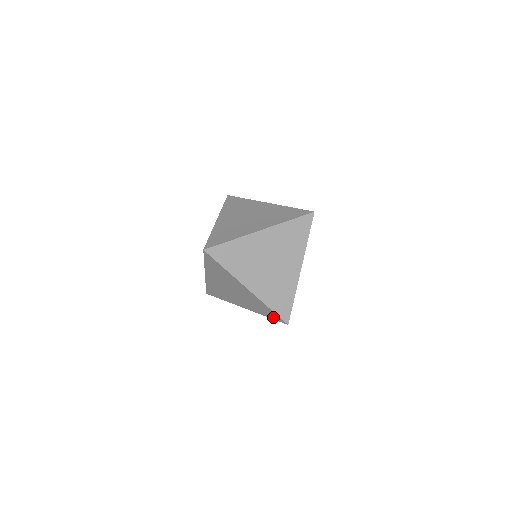
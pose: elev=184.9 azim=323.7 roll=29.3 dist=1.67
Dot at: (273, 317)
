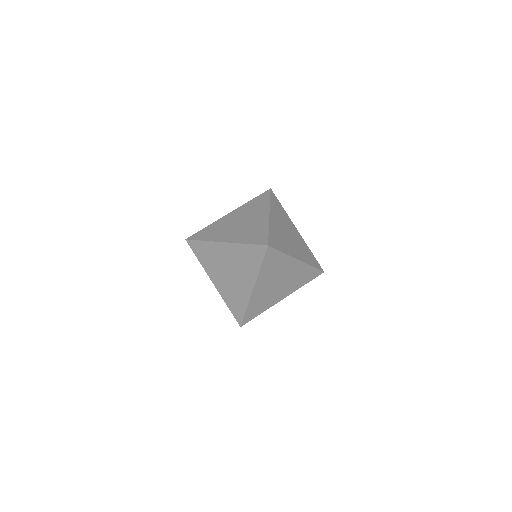
Dot at: (259, 256)
